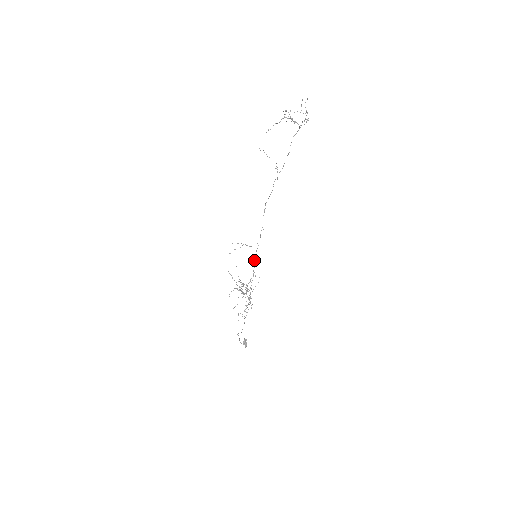
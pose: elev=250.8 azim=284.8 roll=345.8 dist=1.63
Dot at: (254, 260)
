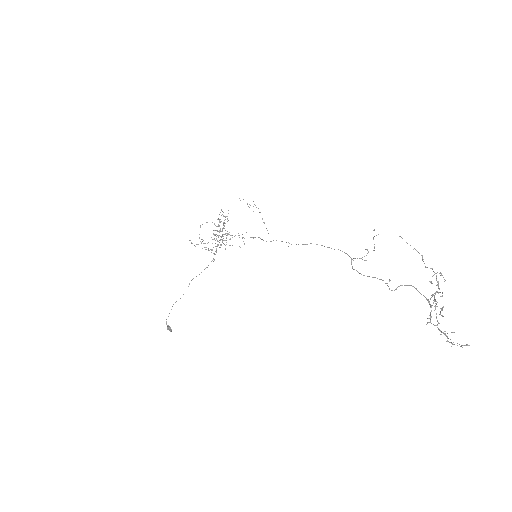
Dot at: (254, 237)
